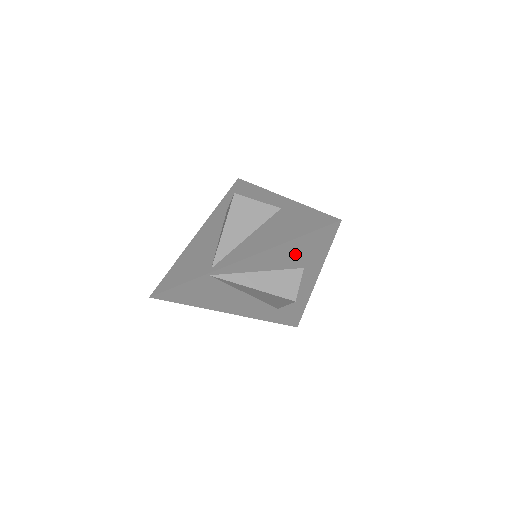
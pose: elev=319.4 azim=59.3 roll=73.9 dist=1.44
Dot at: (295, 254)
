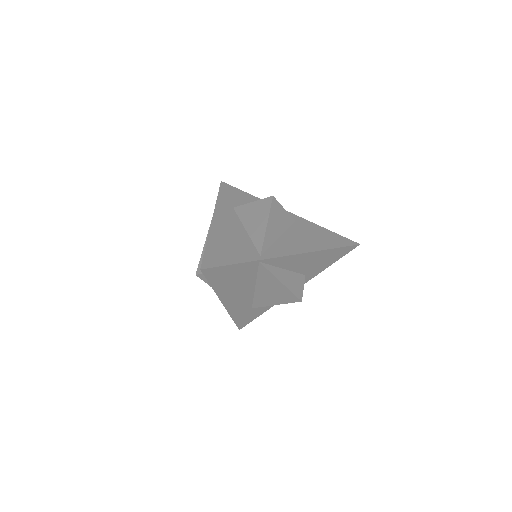
Dot at: (315, 262)
